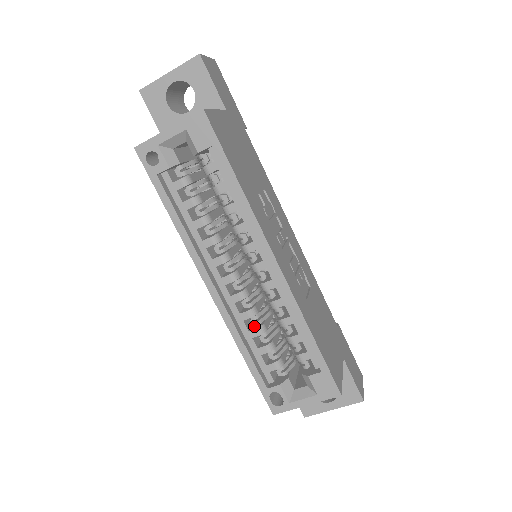
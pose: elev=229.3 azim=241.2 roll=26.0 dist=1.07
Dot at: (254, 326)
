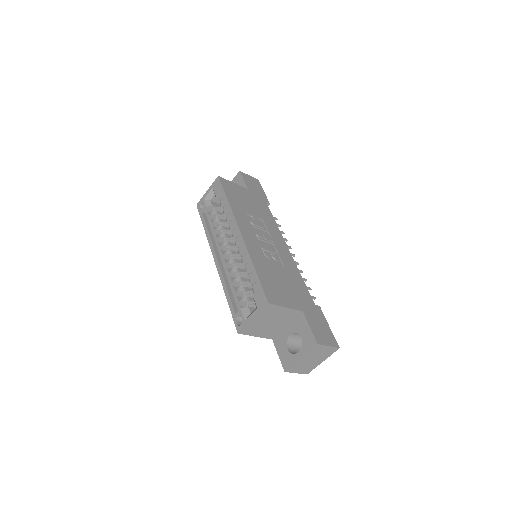
Dot at: occluded
